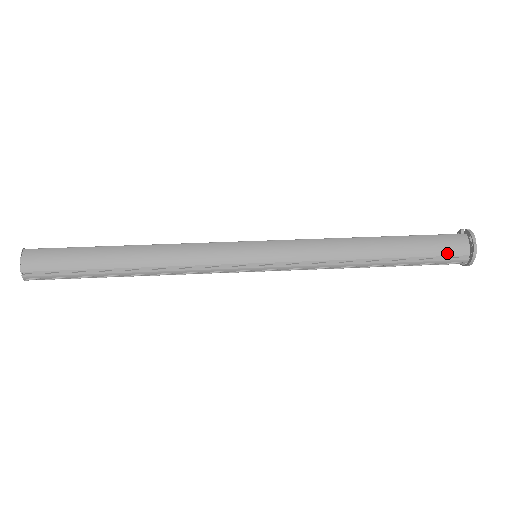
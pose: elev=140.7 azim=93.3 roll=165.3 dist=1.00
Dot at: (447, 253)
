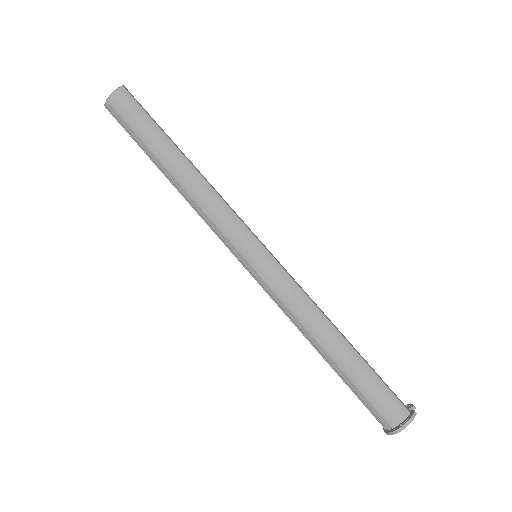
Dot at: (378, 408)
